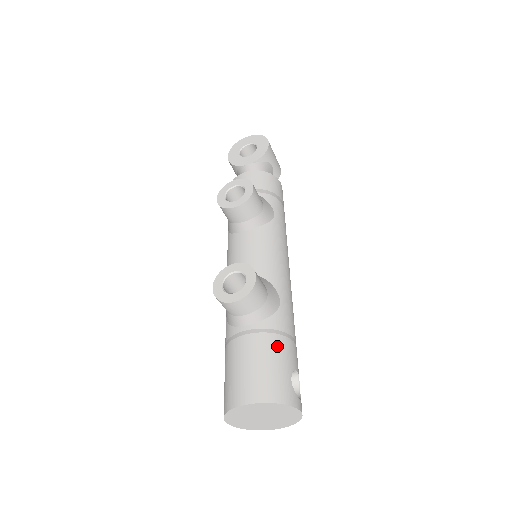
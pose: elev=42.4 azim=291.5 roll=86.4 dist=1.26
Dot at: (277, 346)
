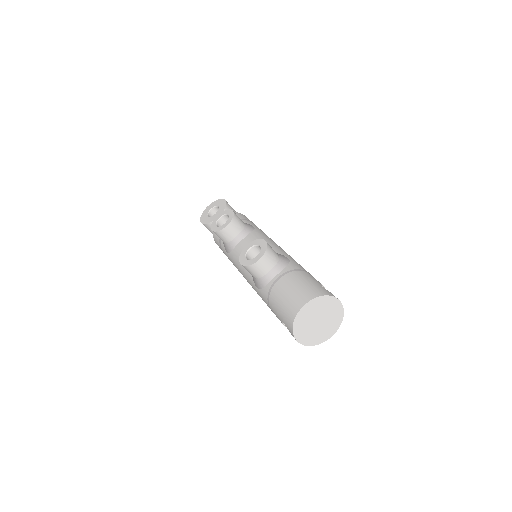
Dot at: (302, 275)
